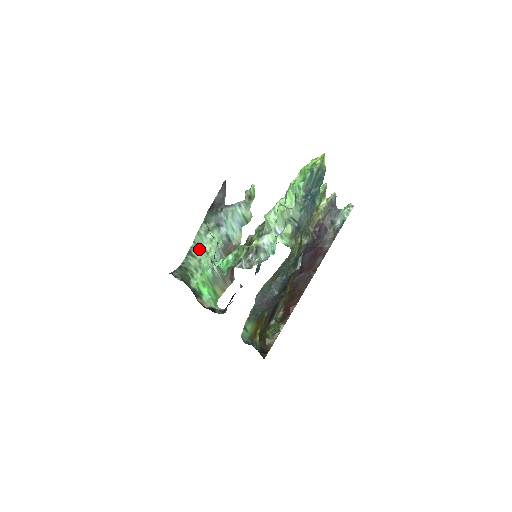
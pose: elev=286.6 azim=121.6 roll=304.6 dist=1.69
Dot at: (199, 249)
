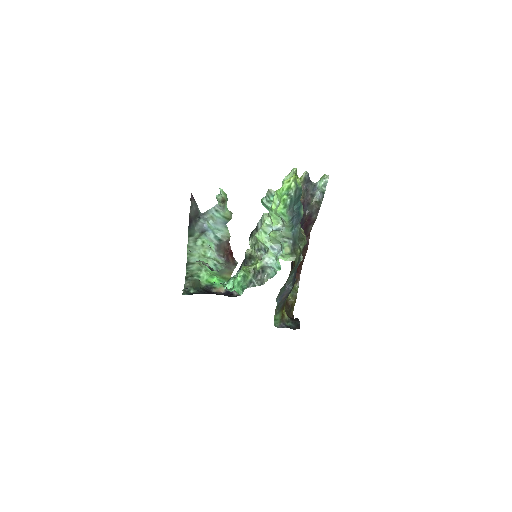
Dot at: (195, 256)
